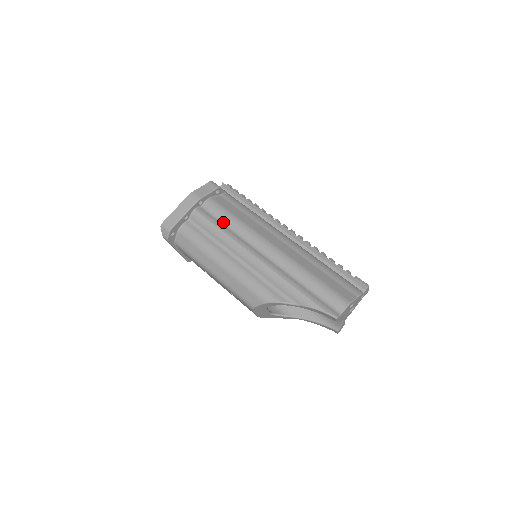
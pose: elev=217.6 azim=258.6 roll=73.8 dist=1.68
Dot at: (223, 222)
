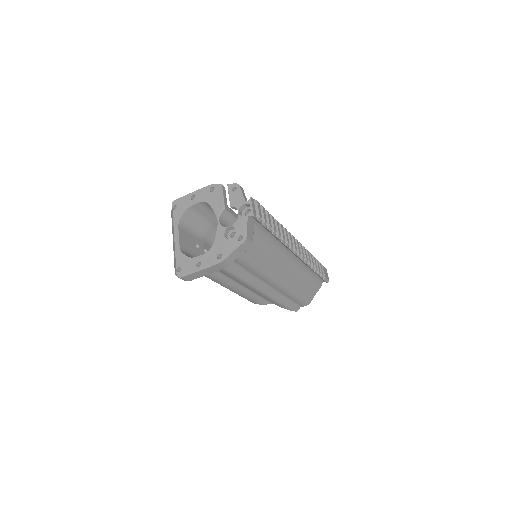
Dot at: (243, 268)
